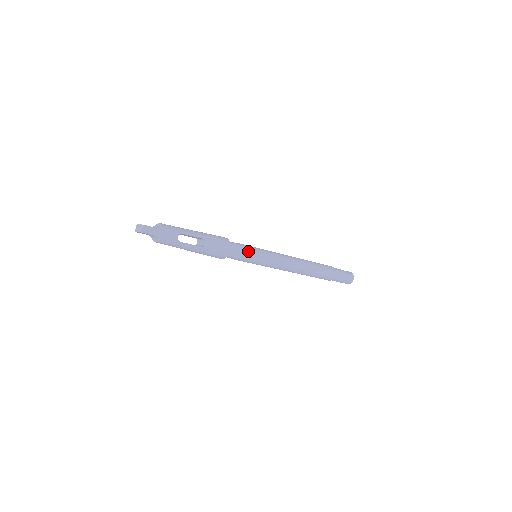
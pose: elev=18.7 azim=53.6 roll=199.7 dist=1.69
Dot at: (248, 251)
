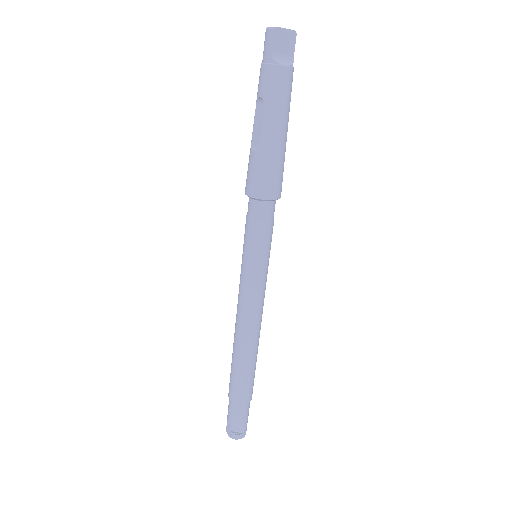
Dot at: occluded
